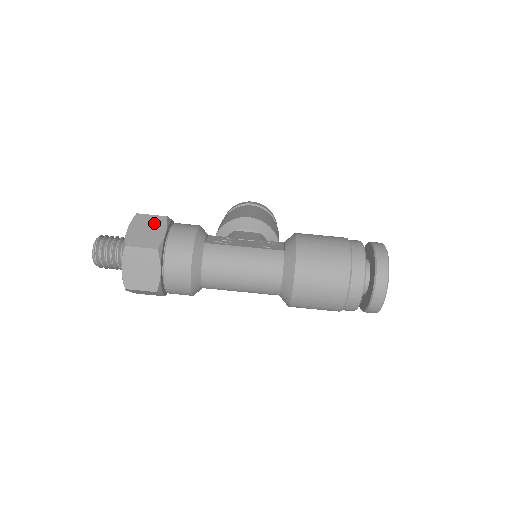
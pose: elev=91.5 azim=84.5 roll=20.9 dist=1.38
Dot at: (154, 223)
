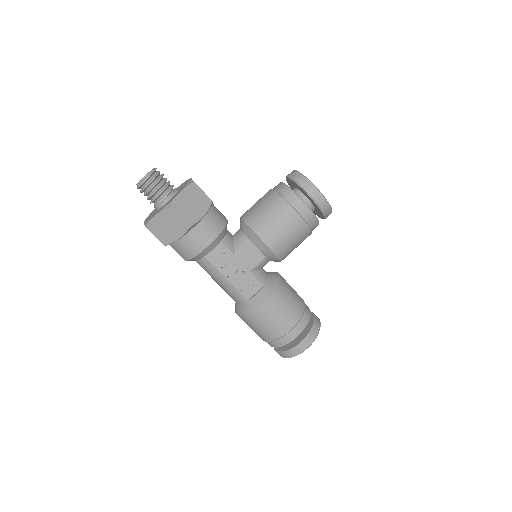
Dot at: (177, 225)
